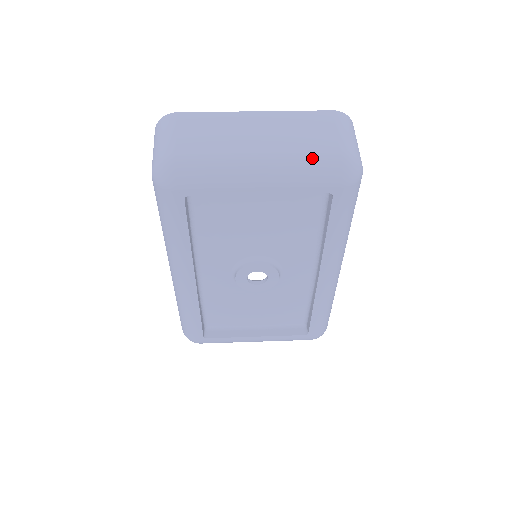
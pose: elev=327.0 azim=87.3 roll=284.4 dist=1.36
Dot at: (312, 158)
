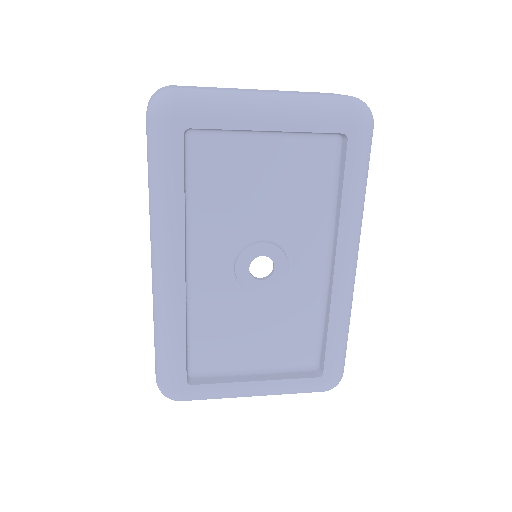
Dot at: (322, 97)
